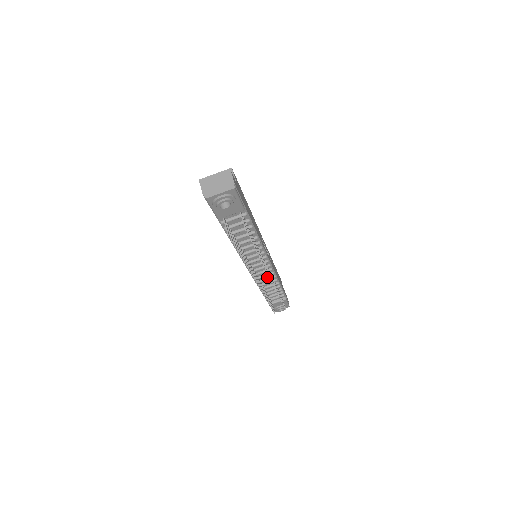
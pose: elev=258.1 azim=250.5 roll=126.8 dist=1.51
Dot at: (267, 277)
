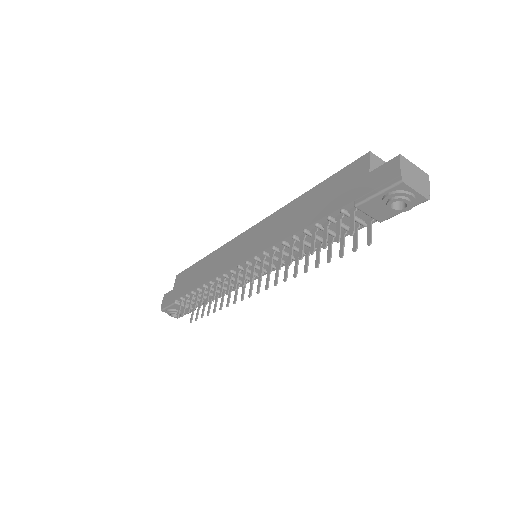
Dot at: (231, 282)
